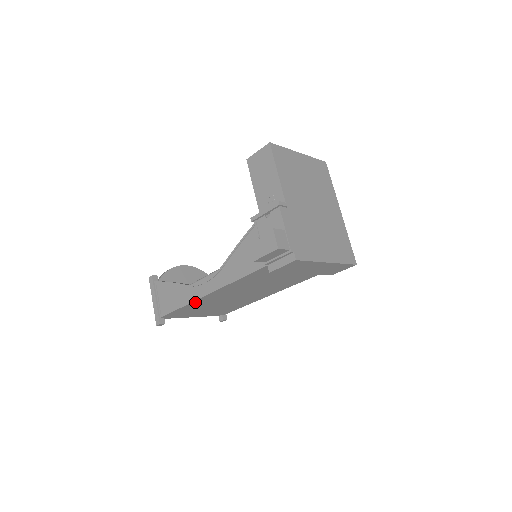
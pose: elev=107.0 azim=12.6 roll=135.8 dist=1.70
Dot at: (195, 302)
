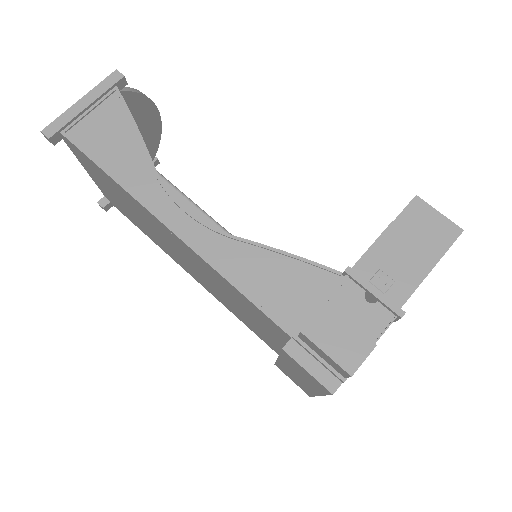
Dot at: (135, 199)
